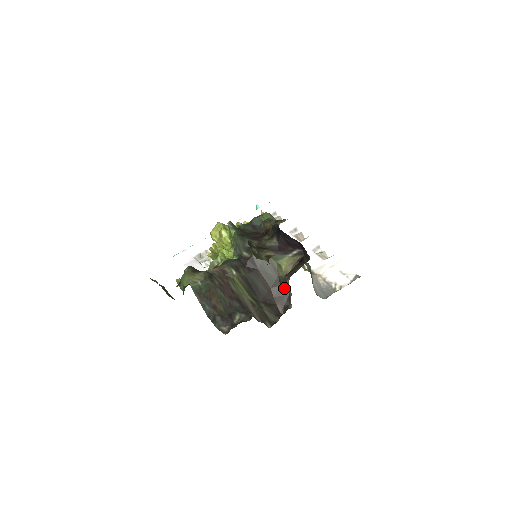
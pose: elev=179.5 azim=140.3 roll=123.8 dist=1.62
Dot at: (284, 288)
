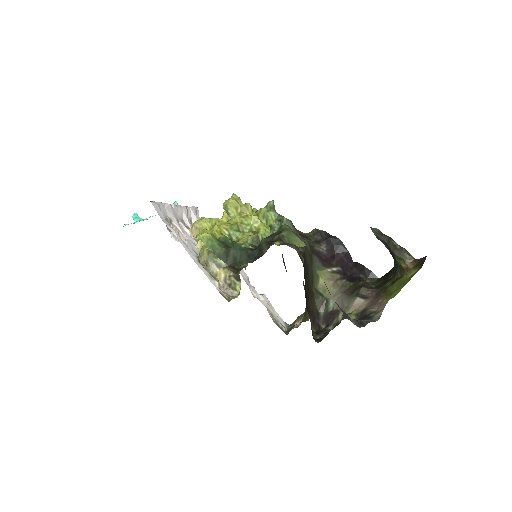
Dot at: (317, 303)
